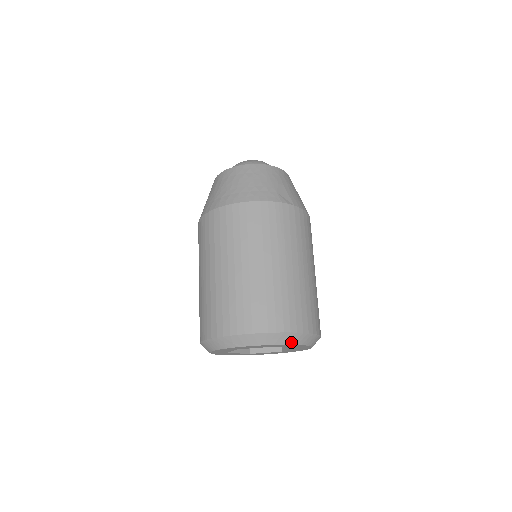
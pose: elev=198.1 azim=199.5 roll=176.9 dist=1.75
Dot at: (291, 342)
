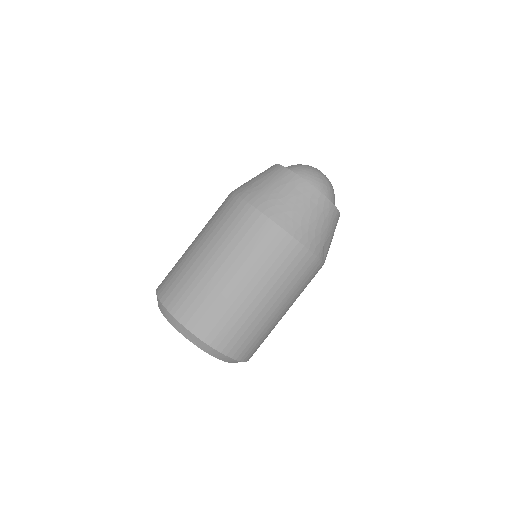
Dot at: (232, 362)
